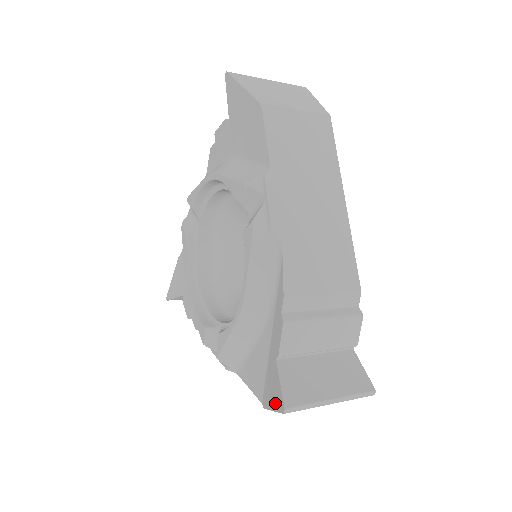
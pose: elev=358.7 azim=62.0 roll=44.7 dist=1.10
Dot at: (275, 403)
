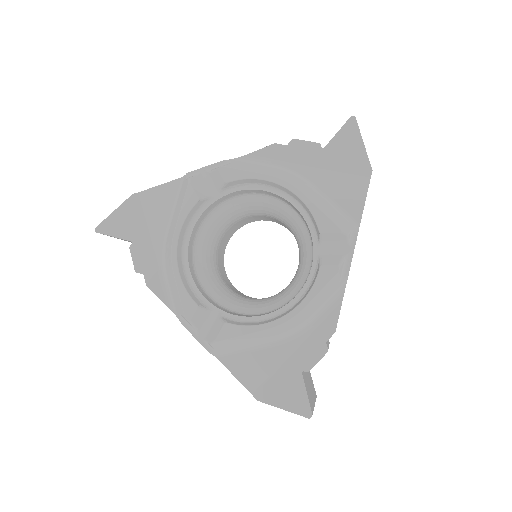
Dot at: (291, 405)
